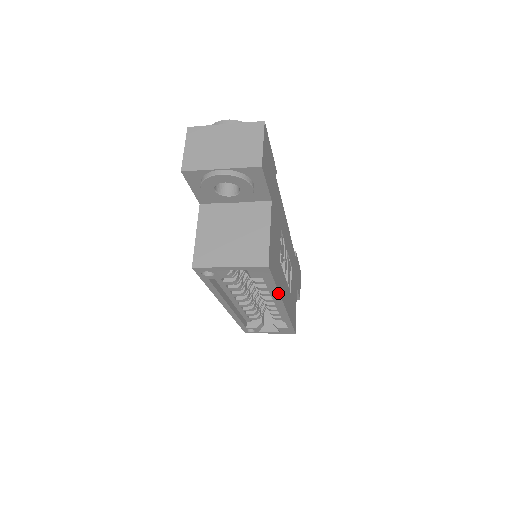
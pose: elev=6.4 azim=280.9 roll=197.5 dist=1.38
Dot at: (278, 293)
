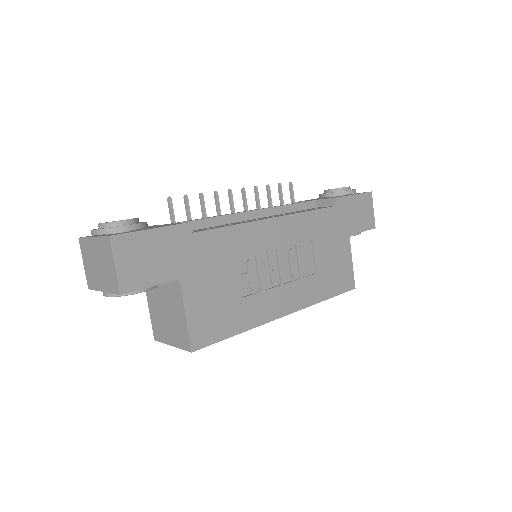
Dot at: (252, 328)
